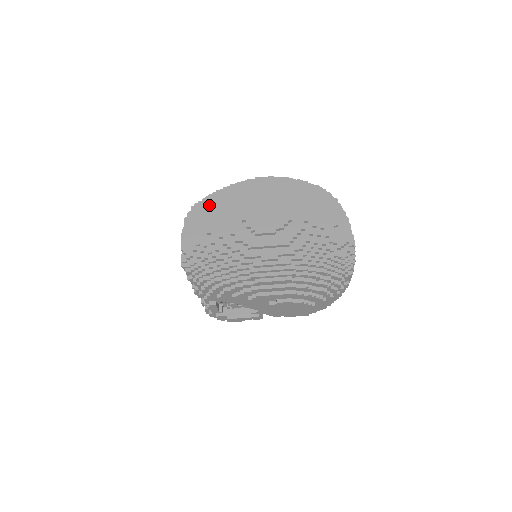
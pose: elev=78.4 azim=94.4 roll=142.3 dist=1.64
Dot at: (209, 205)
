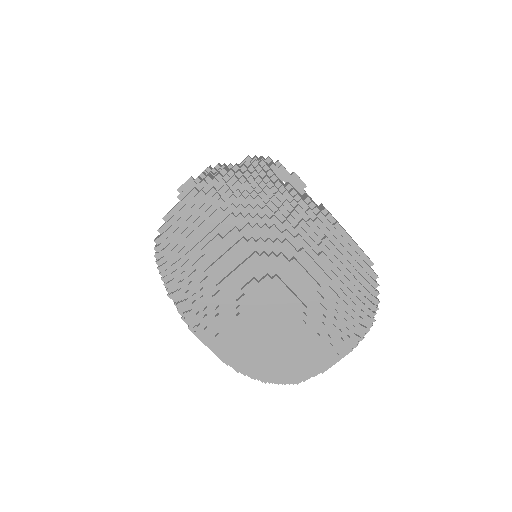
Dot at: (241, 217)
